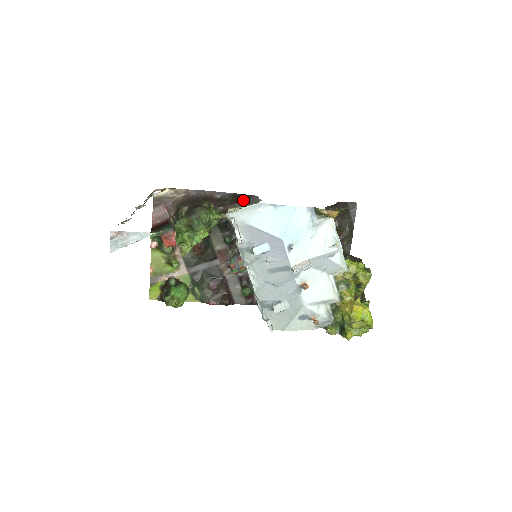
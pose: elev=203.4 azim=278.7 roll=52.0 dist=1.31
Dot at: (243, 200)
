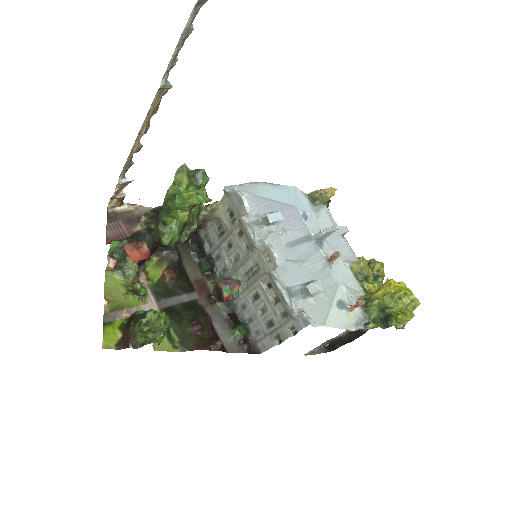
Dot at: occluded
